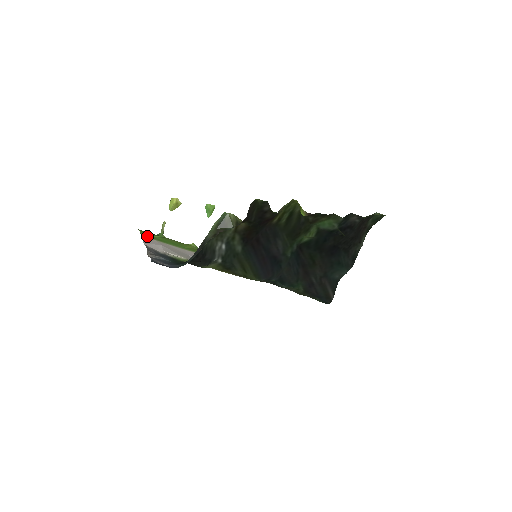
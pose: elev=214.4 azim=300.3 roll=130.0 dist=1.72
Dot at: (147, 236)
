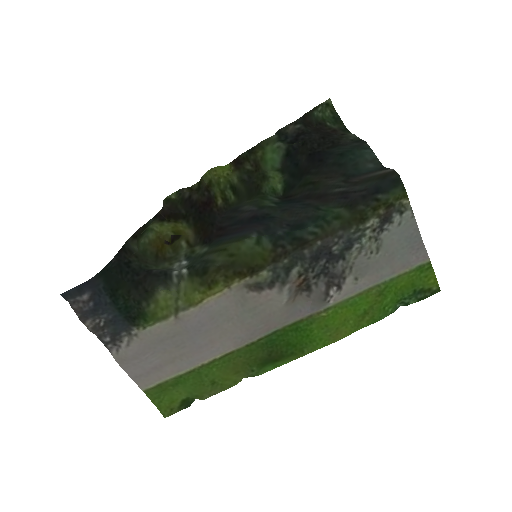
Dot at: (155, 391)
